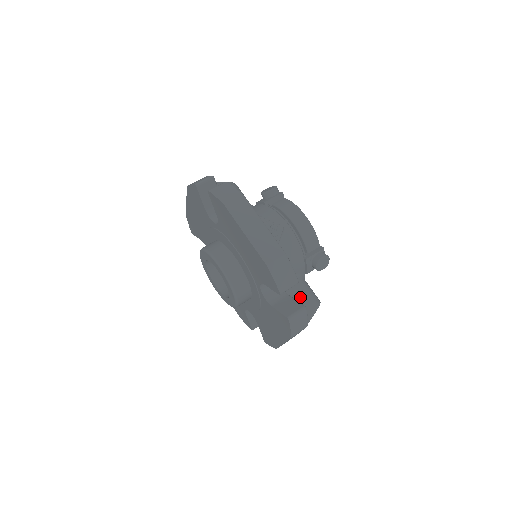
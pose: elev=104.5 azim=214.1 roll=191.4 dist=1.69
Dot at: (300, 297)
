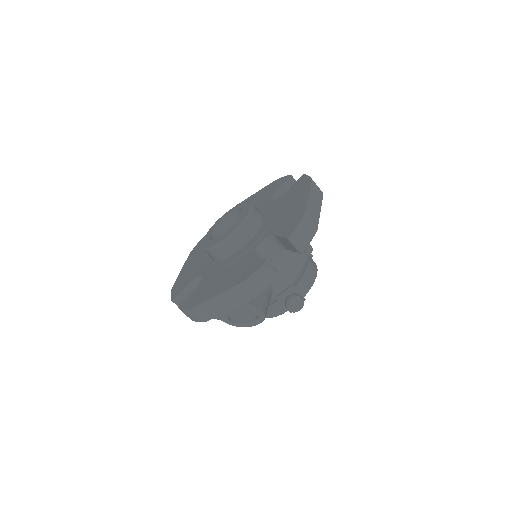
Dot at: (263, 292)
